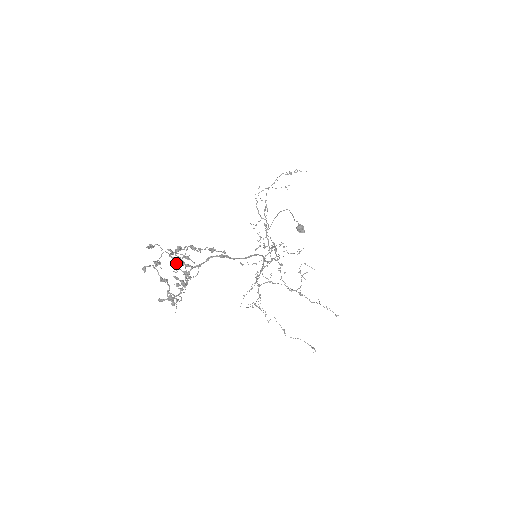
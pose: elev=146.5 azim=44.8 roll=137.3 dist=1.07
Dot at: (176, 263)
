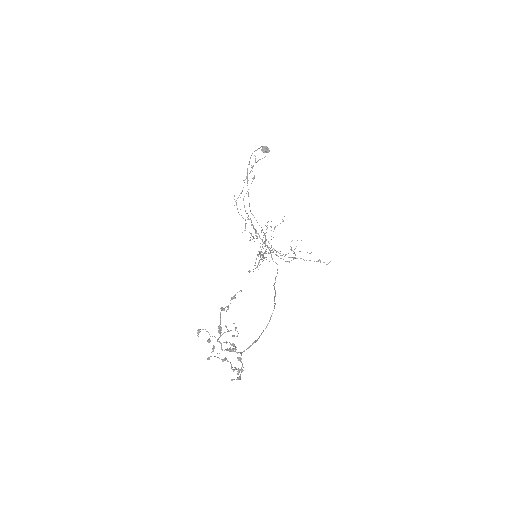
Dot at: occluded
